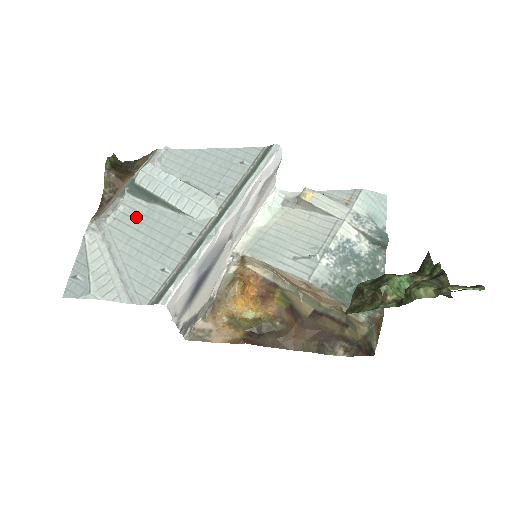
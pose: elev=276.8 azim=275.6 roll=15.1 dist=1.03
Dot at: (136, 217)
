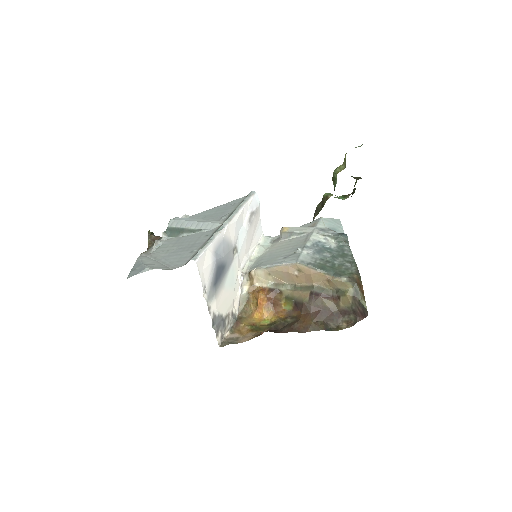
Dot at: (171, 243)
